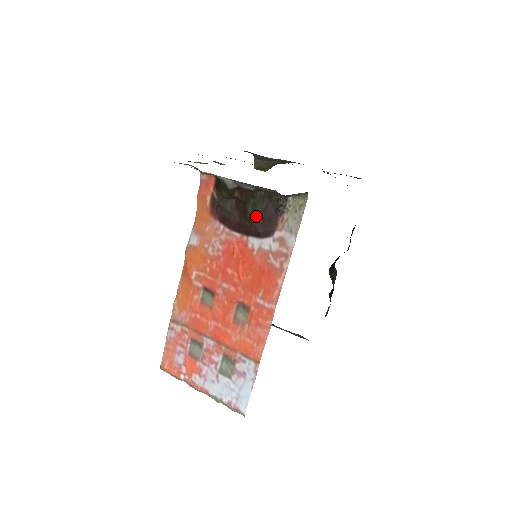
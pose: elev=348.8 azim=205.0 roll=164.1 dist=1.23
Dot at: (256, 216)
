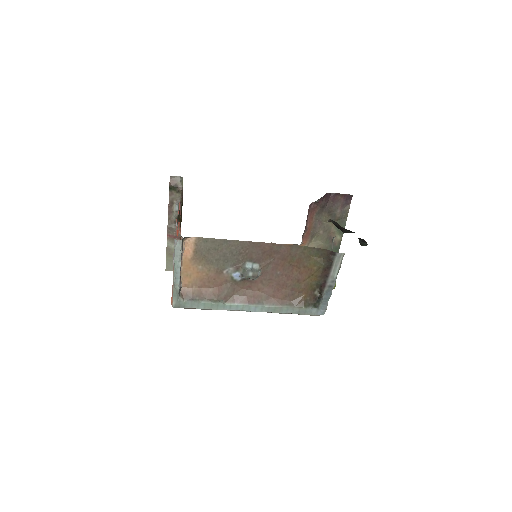
Dot at: occluded
